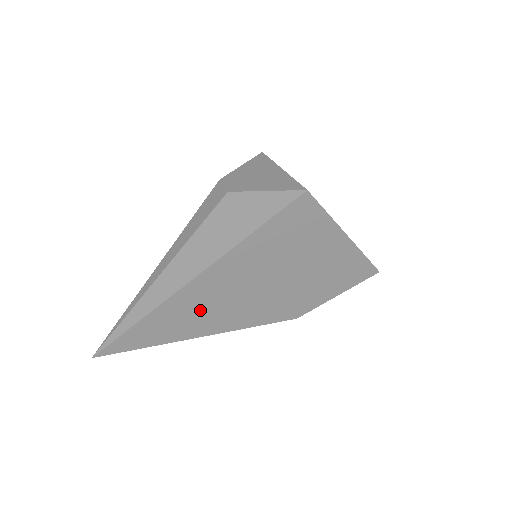
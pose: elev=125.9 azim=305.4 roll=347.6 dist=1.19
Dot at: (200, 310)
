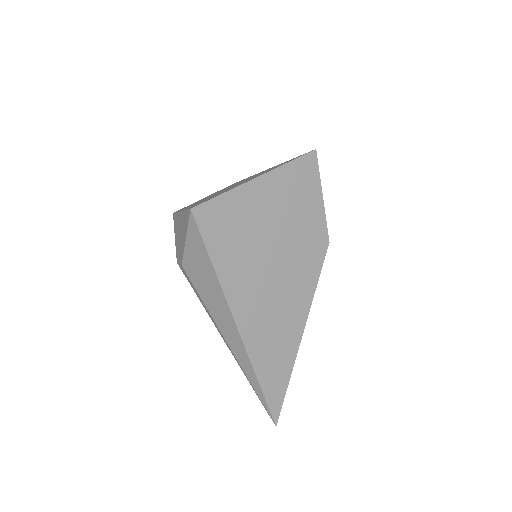
Dot at: (273, 329)
